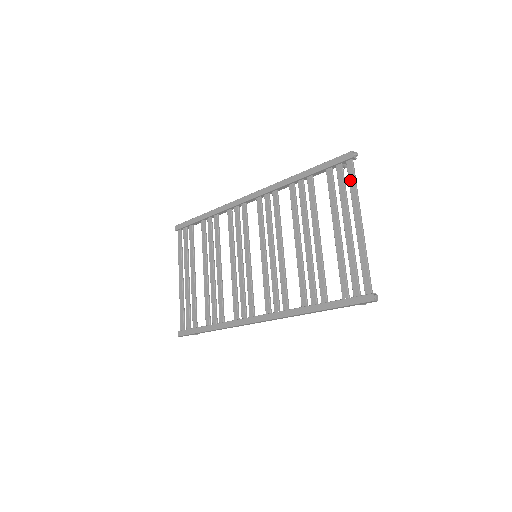
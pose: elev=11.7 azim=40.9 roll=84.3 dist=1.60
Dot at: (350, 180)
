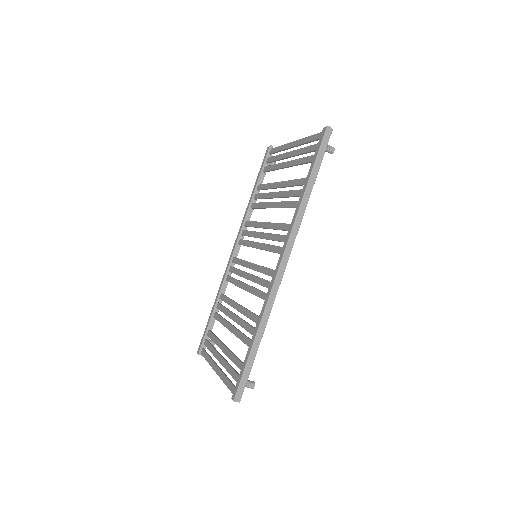
Dot at: (276, 151)
